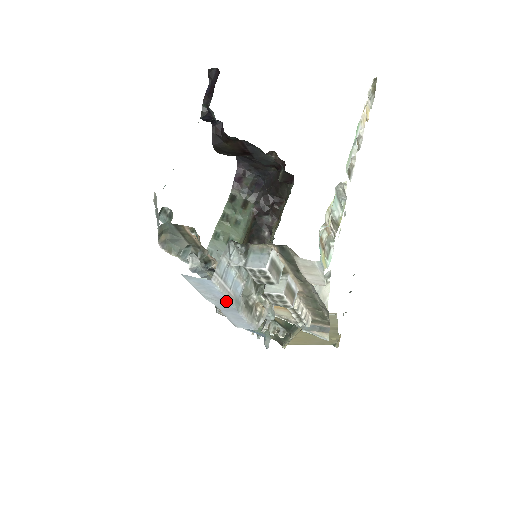
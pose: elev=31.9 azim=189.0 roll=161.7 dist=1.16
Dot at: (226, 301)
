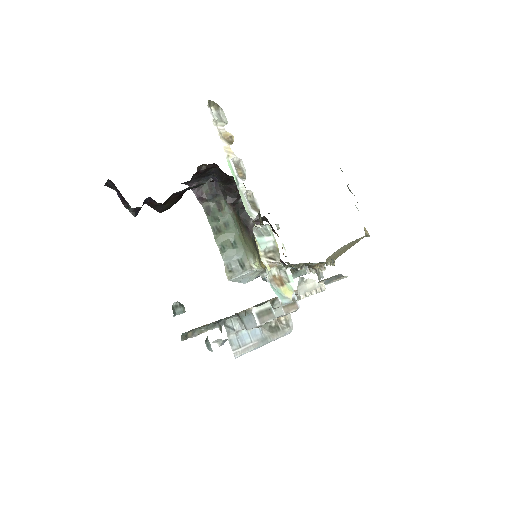
Dot at: occluded
